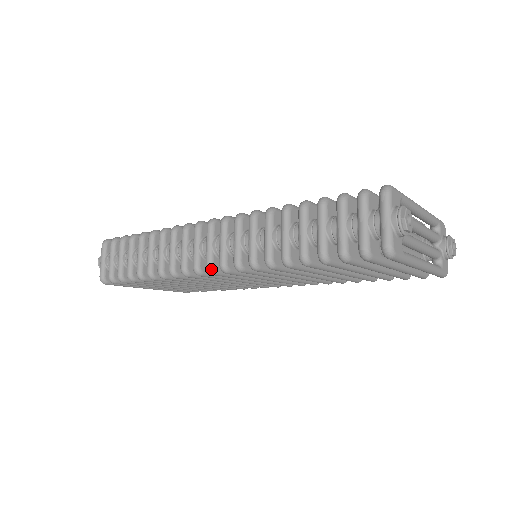
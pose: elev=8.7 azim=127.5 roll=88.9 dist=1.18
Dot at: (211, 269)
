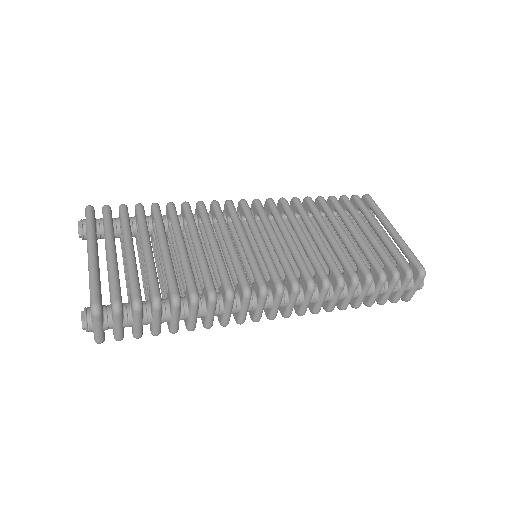
Dot at: occluded
